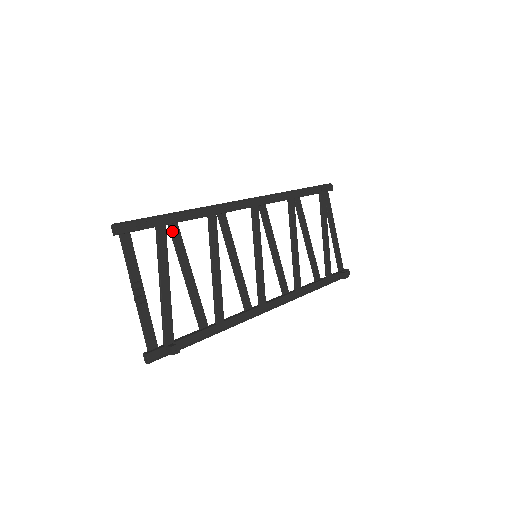
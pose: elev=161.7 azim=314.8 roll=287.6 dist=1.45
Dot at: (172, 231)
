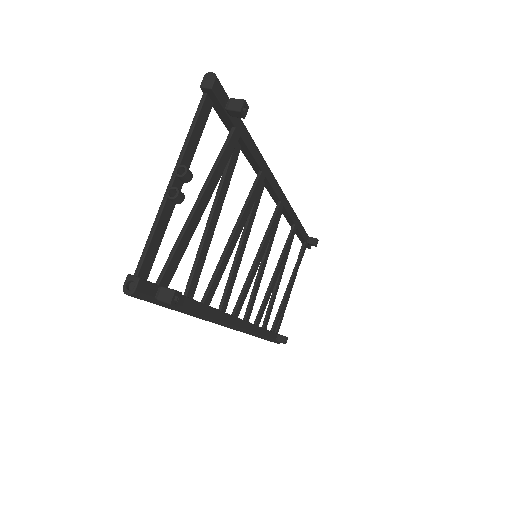
Dot at: (234, 150)
